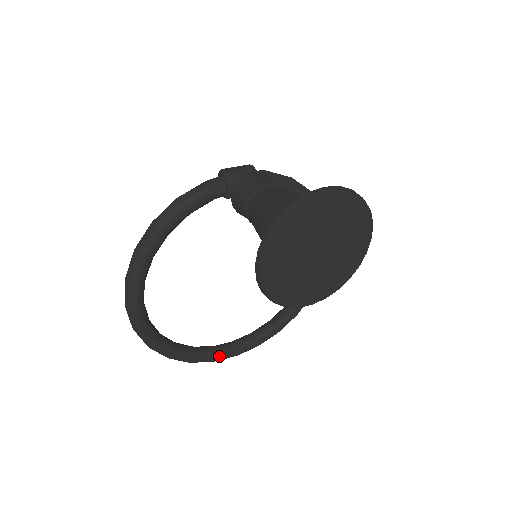
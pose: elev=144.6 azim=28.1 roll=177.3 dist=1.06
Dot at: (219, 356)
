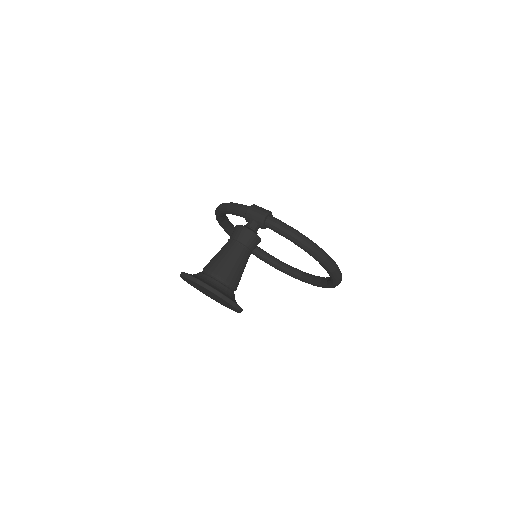
Dot at: (277, 268)
